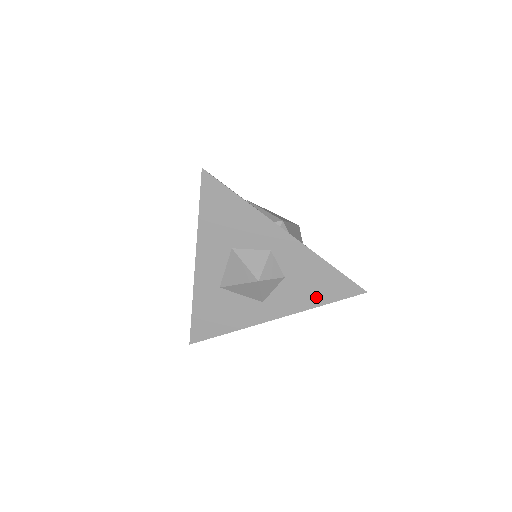
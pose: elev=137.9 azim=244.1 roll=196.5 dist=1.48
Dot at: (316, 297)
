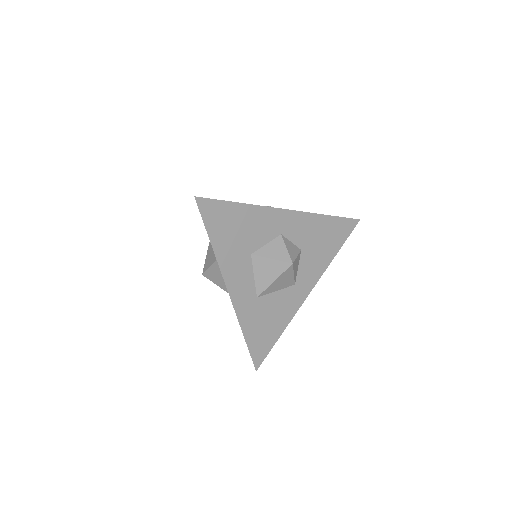
Dot at: (330, 250)
